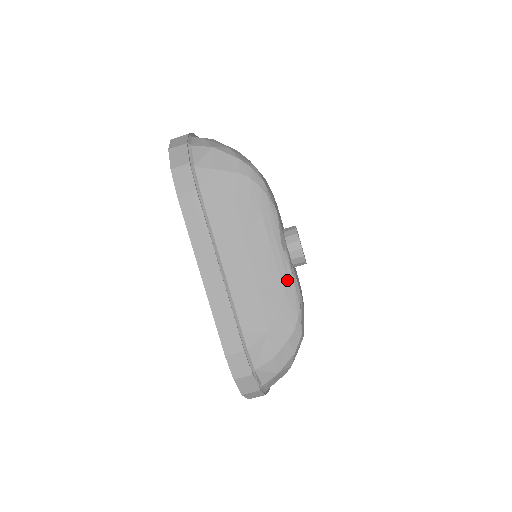
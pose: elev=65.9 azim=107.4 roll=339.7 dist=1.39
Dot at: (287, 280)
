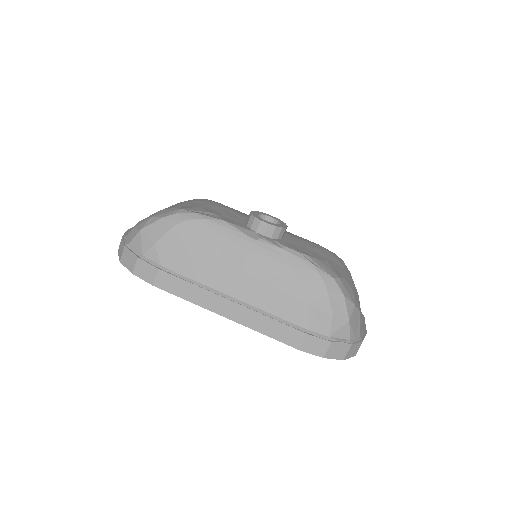
Dot at: (281, 256)
